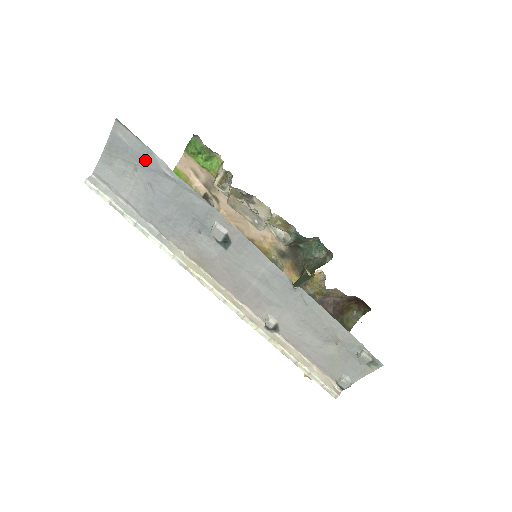
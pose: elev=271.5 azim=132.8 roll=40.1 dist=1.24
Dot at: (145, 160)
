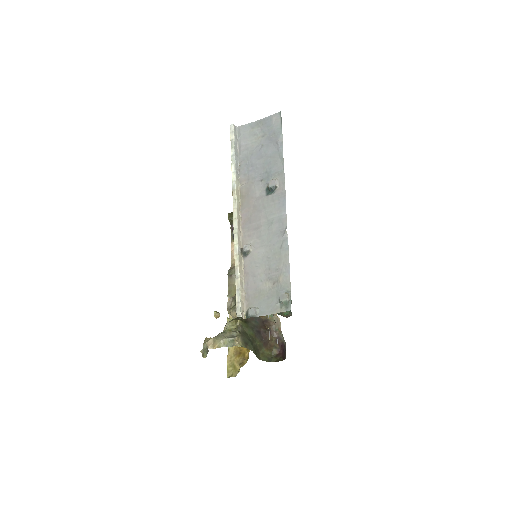
Dot at: (273, 134)
